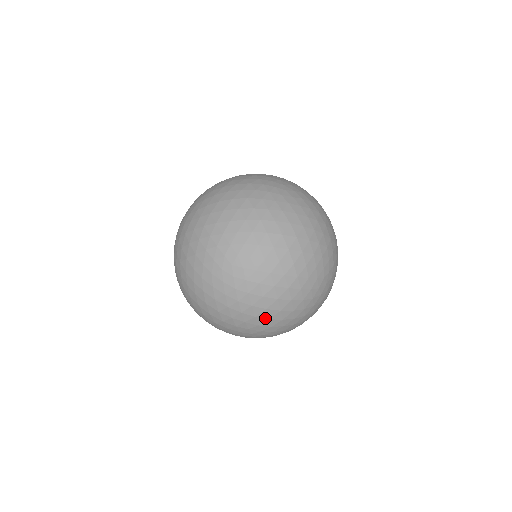
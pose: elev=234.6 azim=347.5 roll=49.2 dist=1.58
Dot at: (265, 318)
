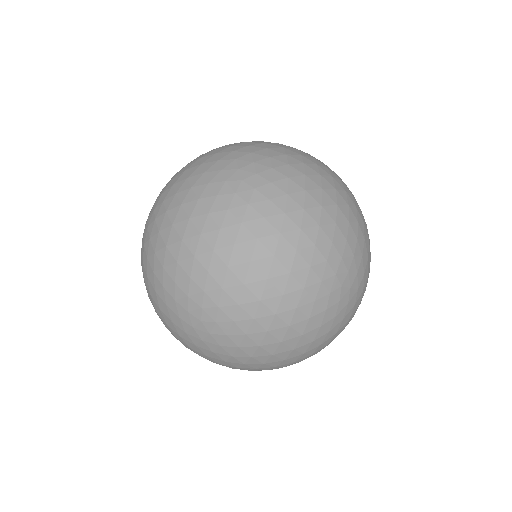
Dot at: occluded
